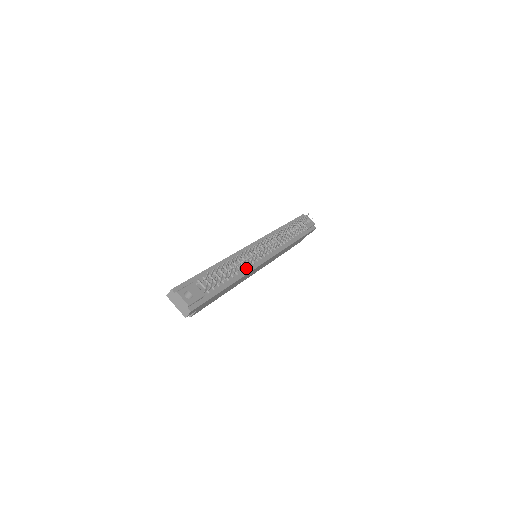
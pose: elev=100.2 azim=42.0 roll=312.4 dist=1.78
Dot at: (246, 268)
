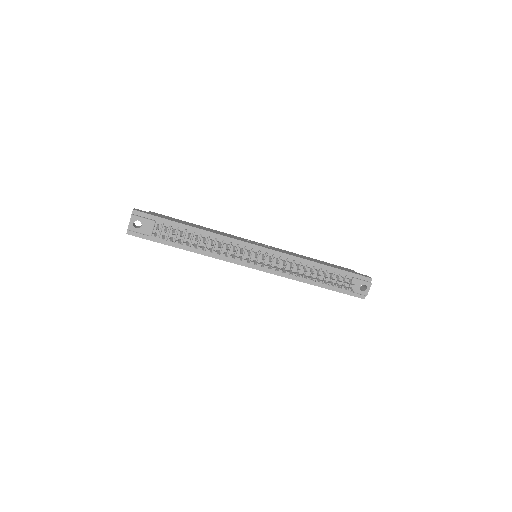
Dot at: occluded
